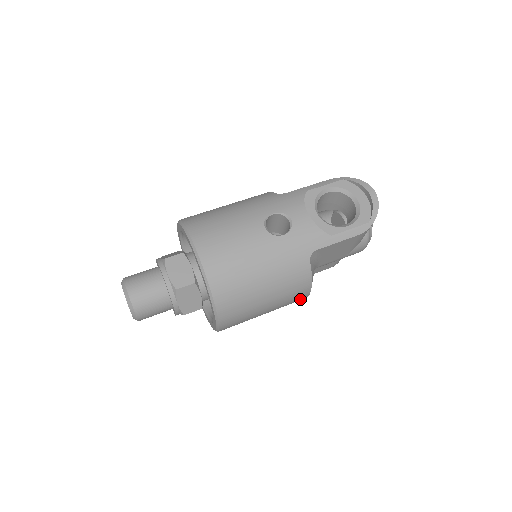
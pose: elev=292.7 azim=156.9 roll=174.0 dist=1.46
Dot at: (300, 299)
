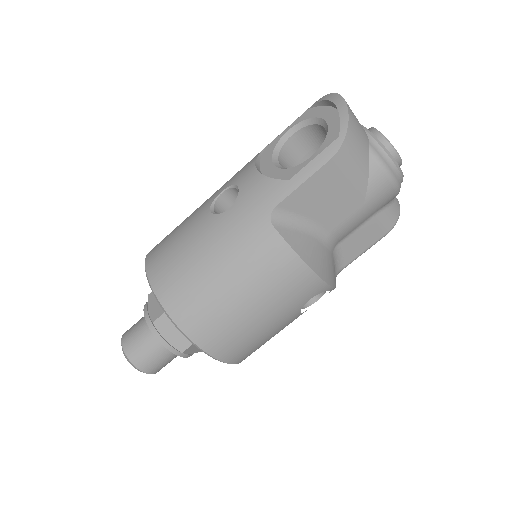
Dot at: (311, 286)
